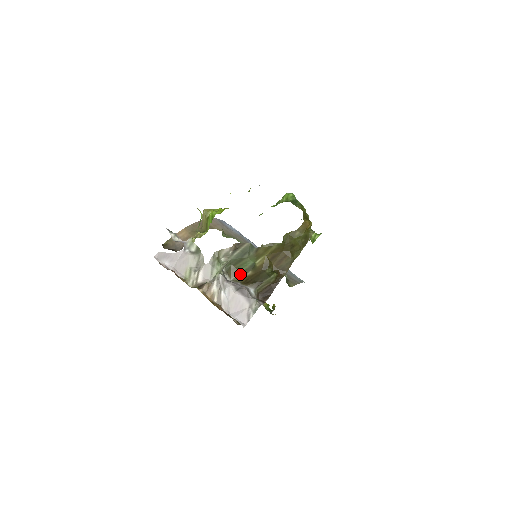
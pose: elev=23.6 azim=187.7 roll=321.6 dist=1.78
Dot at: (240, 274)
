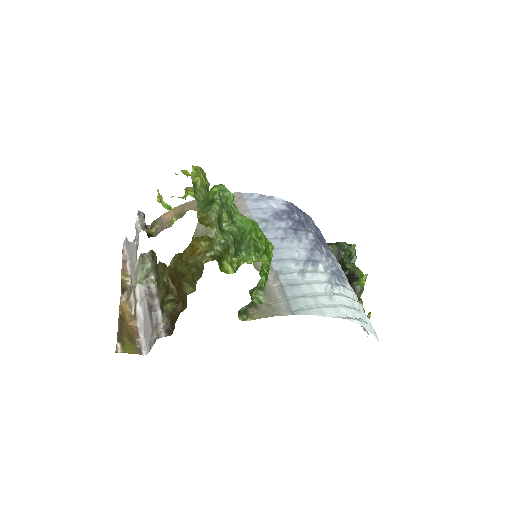
Dot at: (161, 288)
